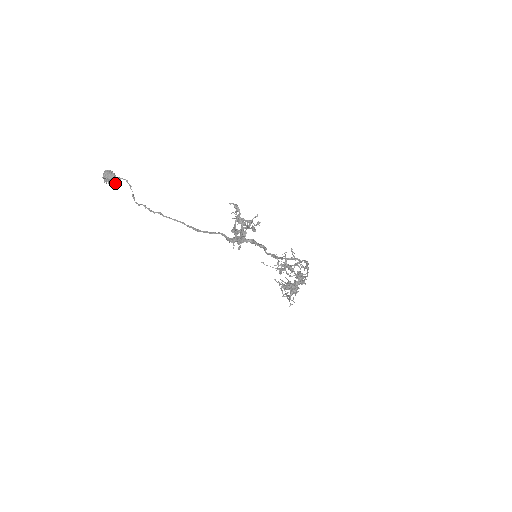
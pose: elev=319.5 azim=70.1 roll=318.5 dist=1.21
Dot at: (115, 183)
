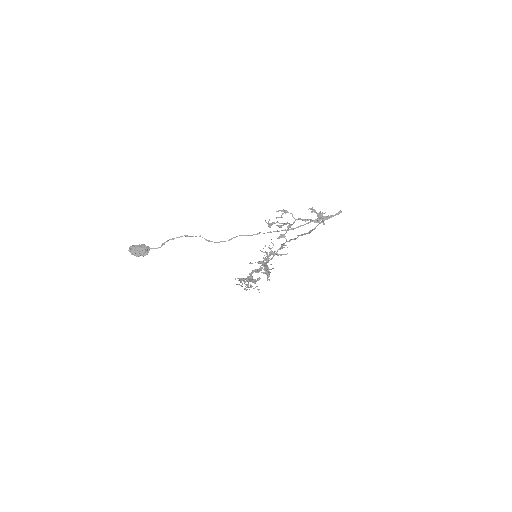
Dot at: (144, 253)
